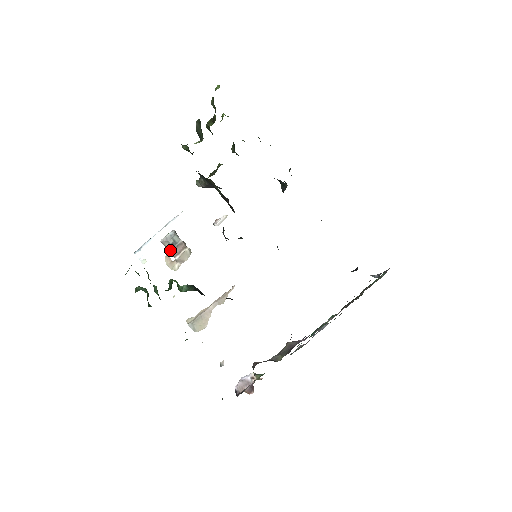
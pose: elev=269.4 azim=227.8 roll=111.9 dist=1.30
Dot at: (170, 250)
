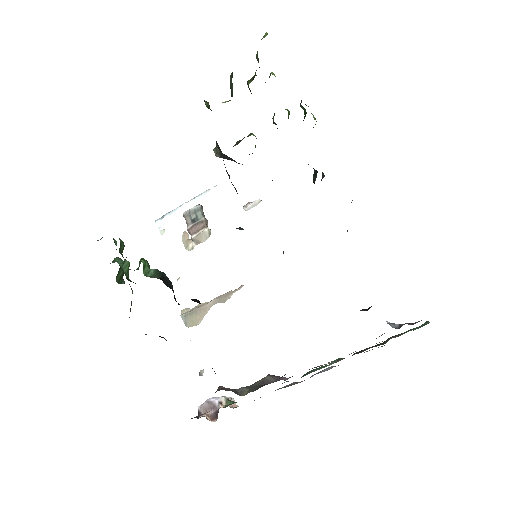
Dot at: (189, 226)
